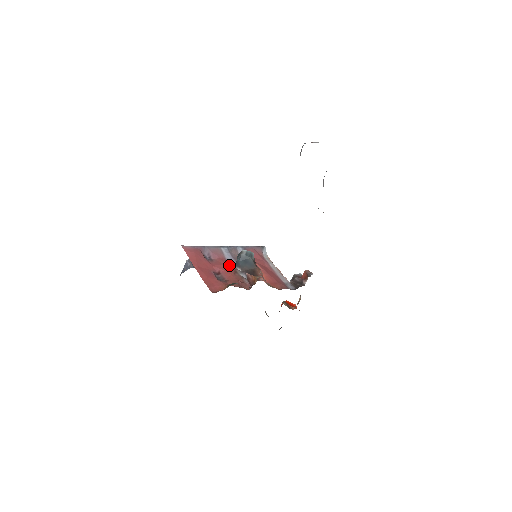
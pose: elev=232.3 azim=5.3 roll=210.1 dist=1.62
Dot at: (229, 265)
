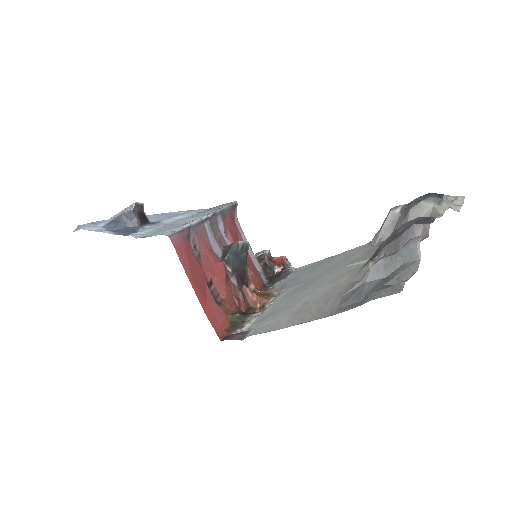
Dot at: (219, 263)
